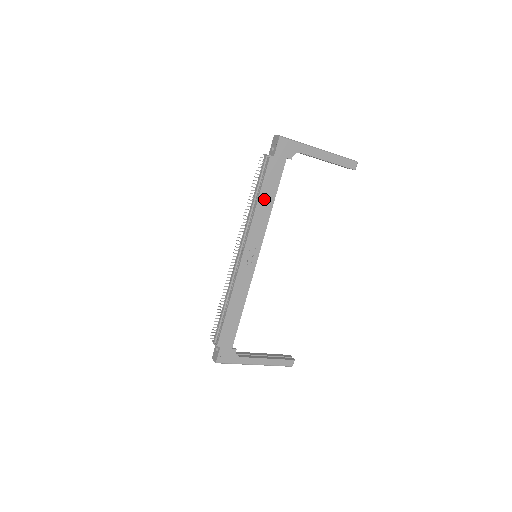
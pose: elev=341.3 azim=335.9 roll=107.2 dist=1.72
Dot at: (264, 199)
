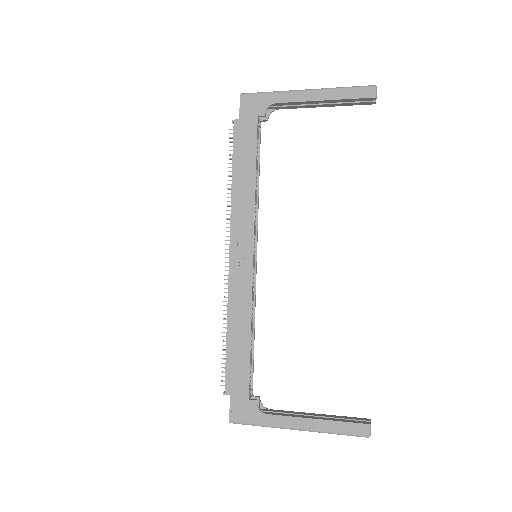
Dot at: (241, 175)
